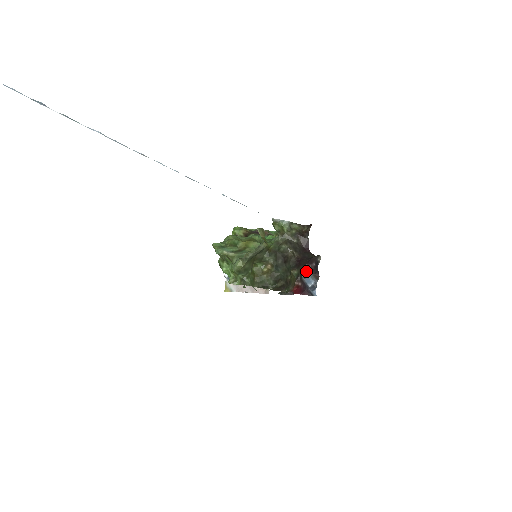
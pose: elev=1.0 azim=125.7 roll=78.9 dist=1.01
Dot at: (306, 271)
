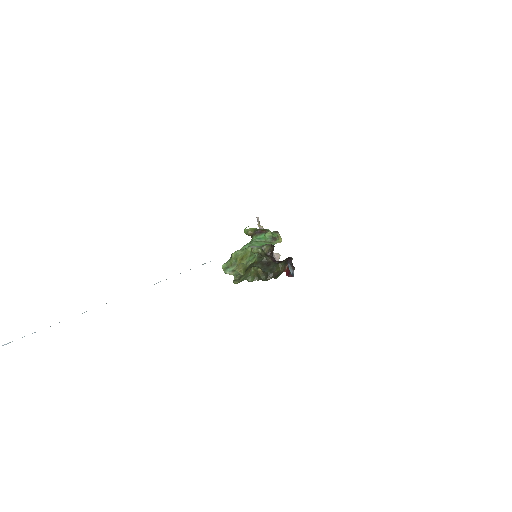
Dot at: (288, 263)
